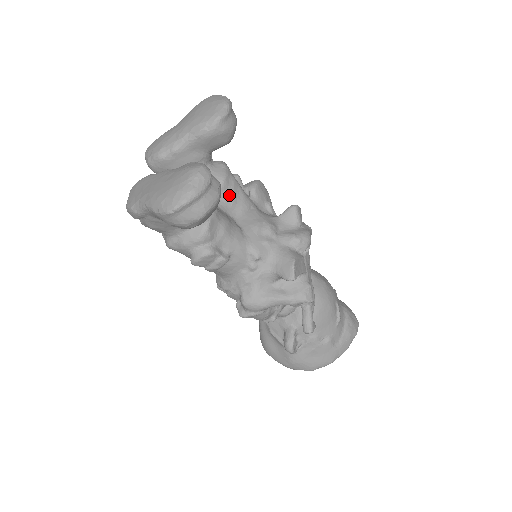
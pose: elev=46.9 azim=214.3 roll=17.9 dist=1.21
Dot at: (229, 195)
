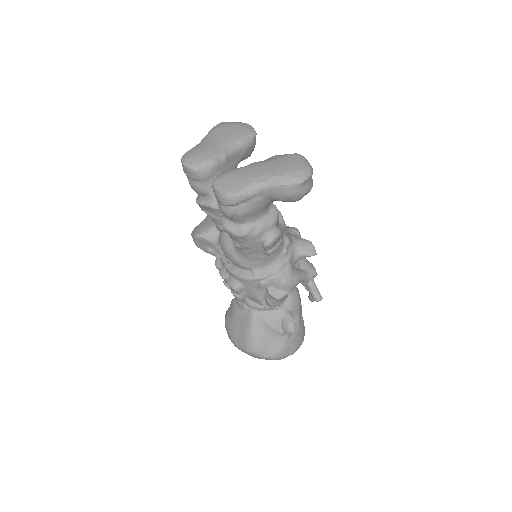
Dot at: occluded
